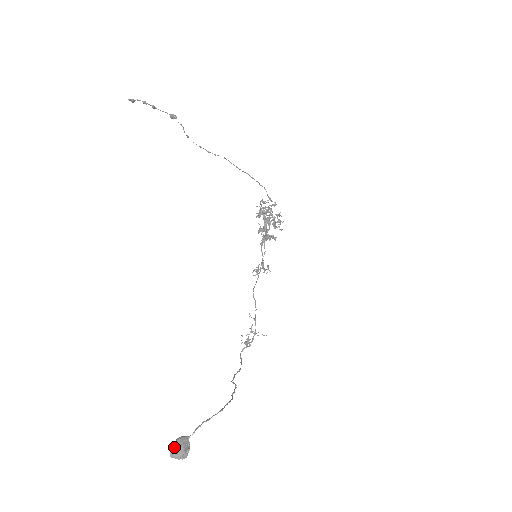
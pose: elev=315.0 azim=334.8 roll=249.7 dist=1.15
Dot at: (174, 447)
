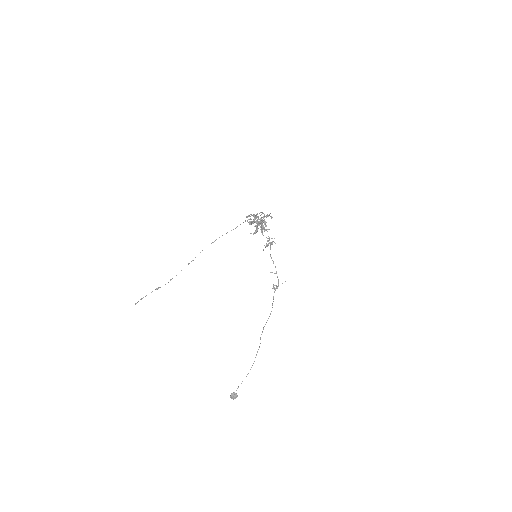
Dot at: (231, 397)
